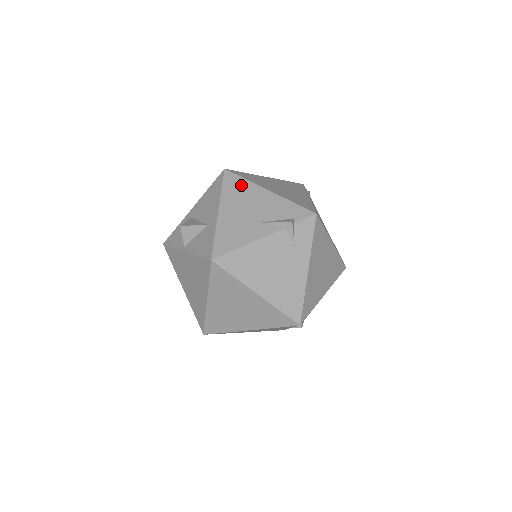
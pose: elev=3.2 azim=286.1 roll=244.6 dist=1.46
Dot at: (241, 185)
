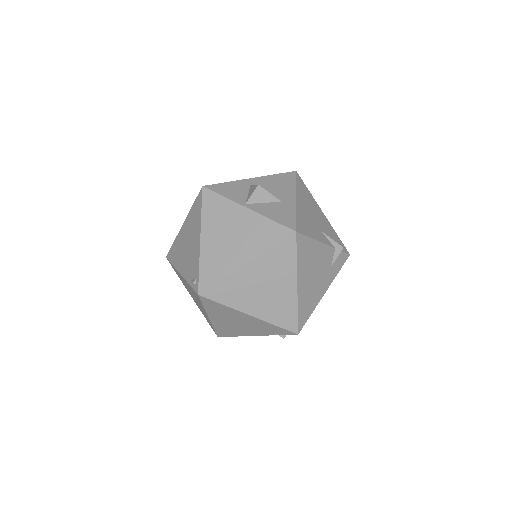
Dot at: (308, 193)
